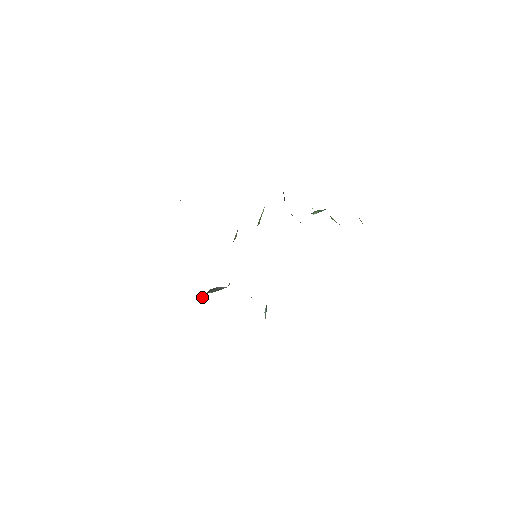
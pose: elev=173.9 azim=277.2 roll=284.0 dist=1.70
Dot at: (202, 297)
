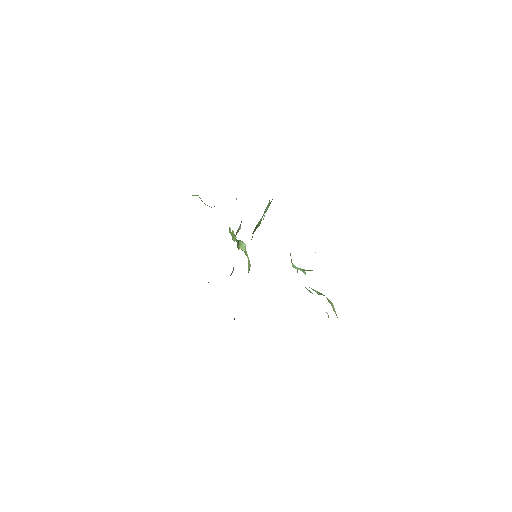
Dot at: occluded
